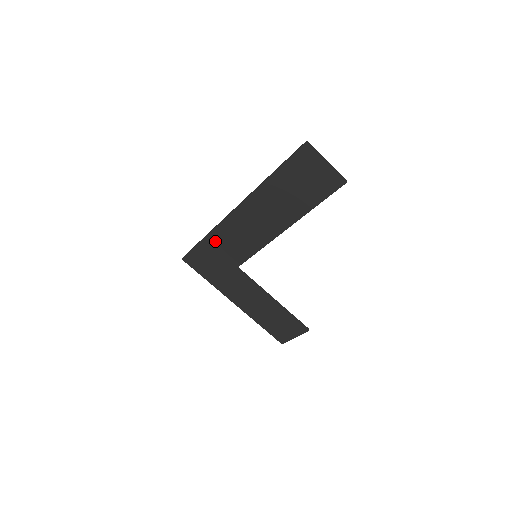
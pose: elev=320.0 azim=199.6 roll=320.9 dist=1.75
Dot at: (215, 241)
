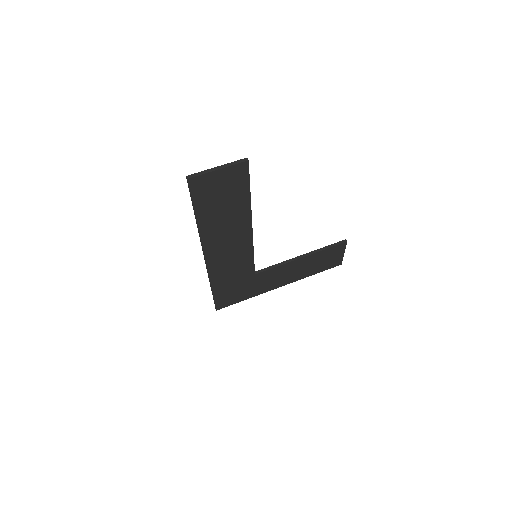
Dot at: (220, 282)
